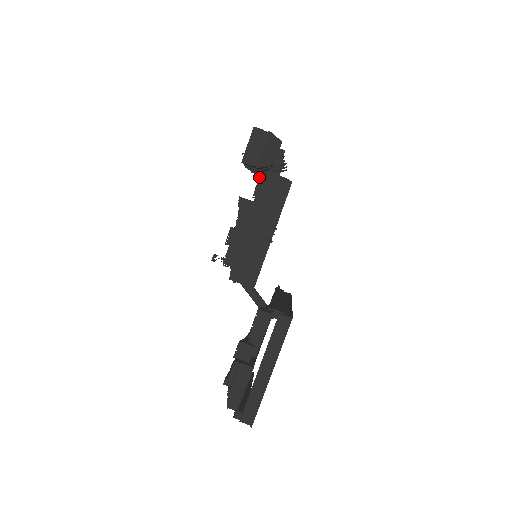
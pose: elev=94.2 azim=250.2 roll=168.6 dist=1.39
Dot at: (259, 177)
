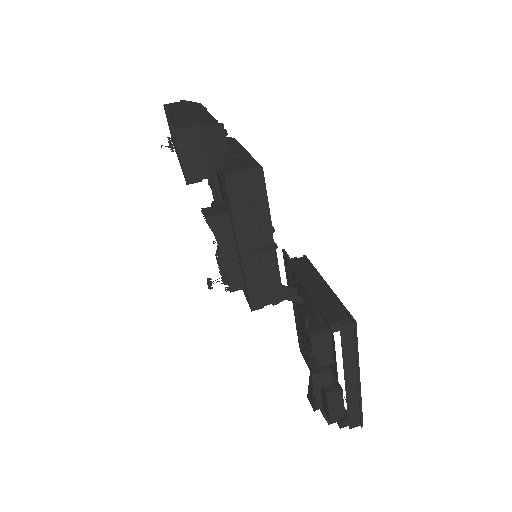
Dot at: occluded
